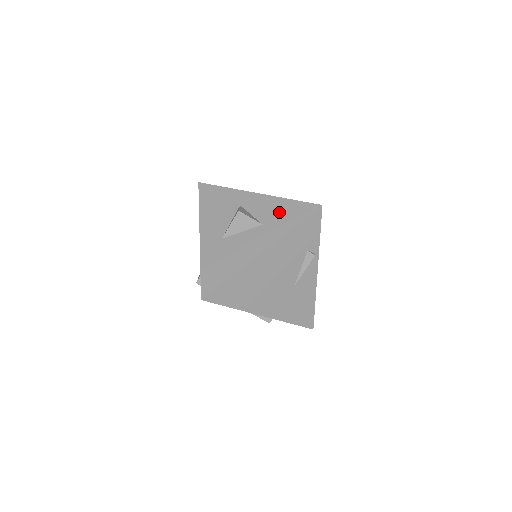
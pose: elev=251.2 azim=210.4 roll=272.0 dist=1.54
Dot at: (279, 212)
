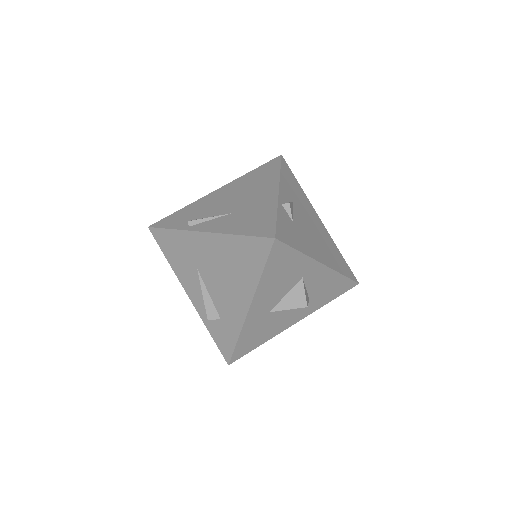
Dot at: (328, 288)
